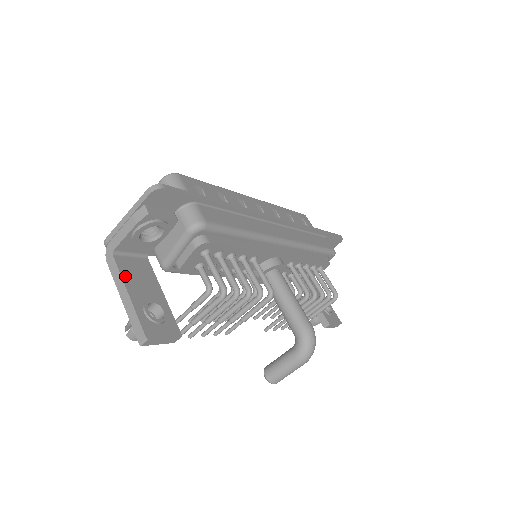
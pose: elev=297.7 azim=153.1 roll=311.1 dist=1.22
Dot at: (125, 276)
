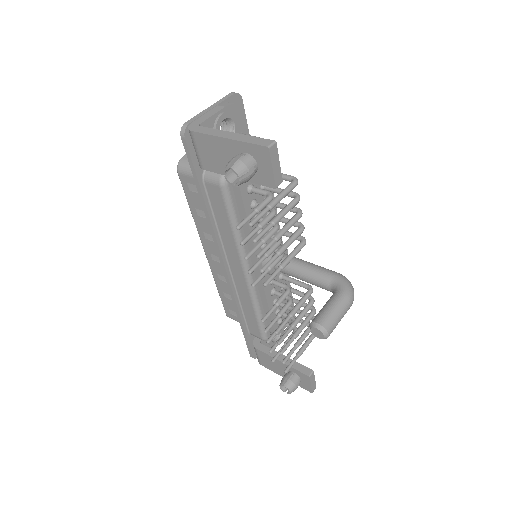
Dot at: occluded
